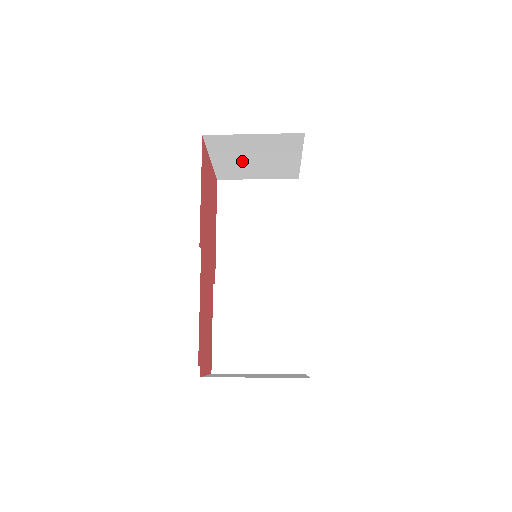
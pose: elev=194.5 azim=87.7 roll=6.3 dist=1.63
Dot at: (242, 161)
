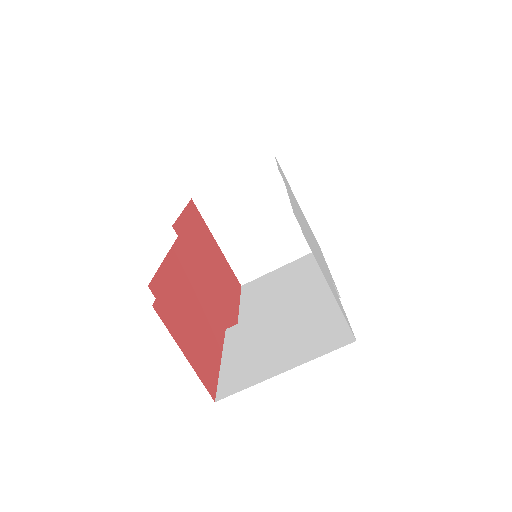
Dot at: (247, 234)
